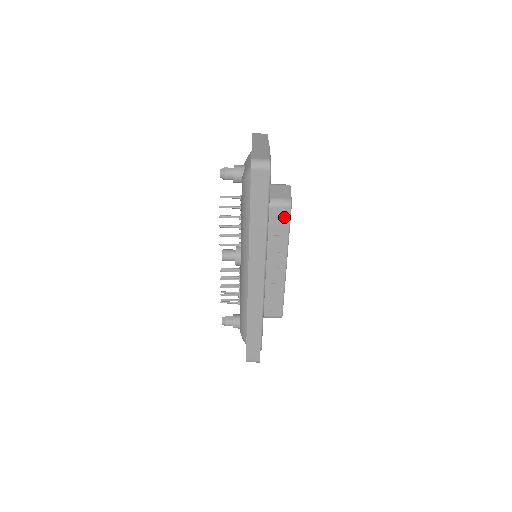
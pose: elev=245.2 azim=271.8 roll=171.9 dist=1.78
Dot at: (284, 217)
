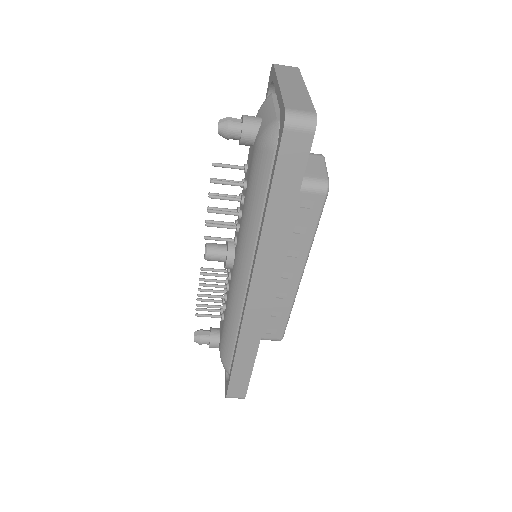
Dot at: (314, 207)
